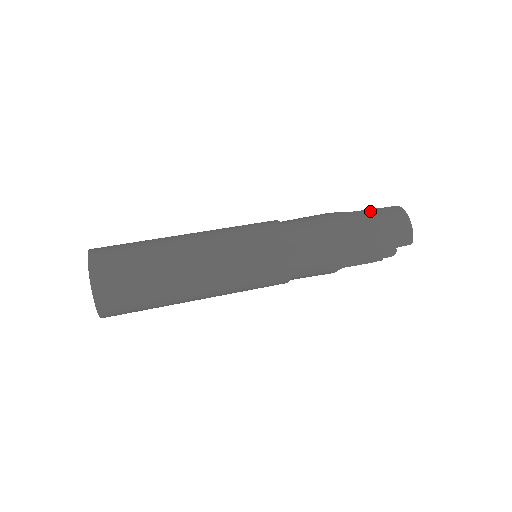
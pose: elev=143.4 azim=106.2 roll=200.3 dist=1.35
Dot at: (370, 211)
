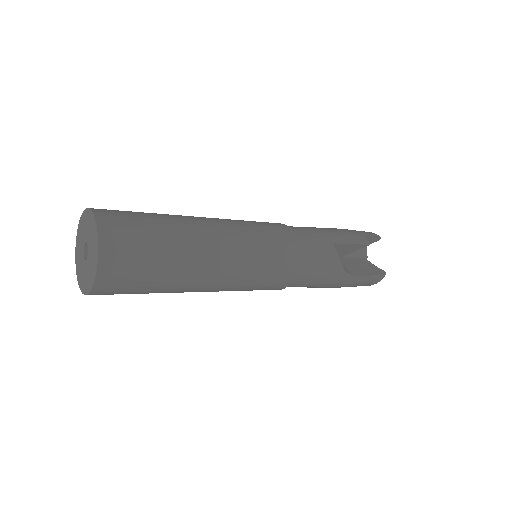
Dot at: occluded
